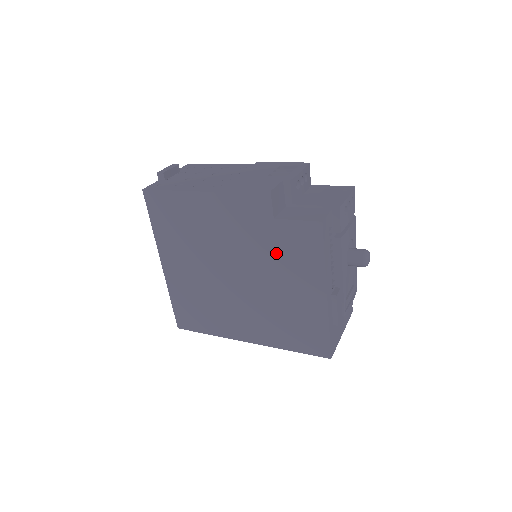
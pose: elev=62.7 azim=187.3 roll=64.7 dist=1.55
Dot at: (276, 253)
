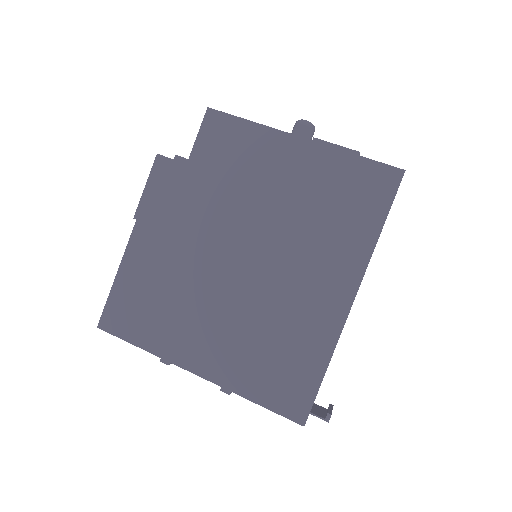
Dot at: (227, 181)
